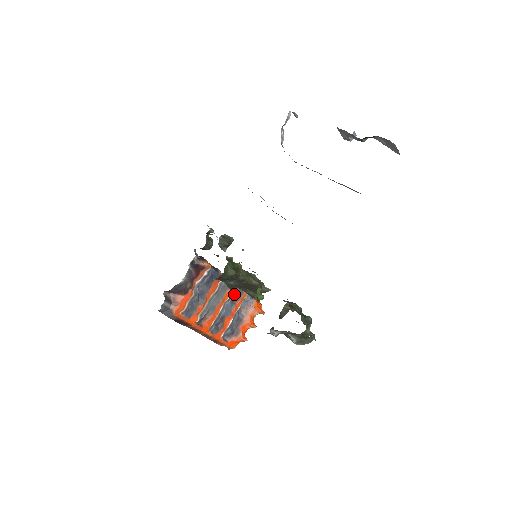
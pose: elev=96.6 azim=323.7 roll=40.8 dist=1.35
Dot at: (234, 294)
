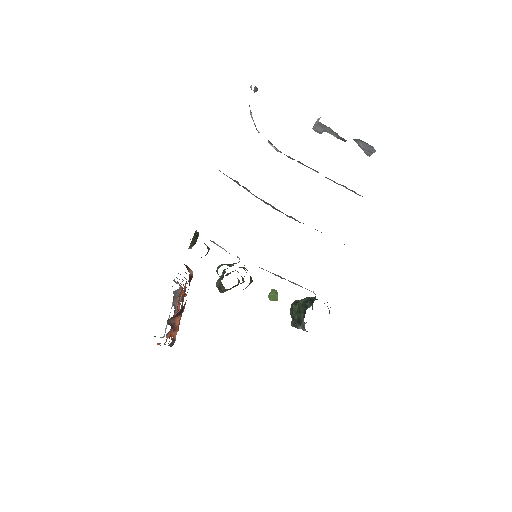
Dot at: occluded
